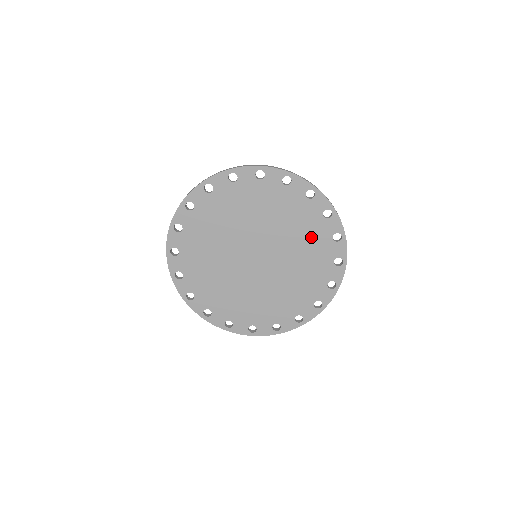
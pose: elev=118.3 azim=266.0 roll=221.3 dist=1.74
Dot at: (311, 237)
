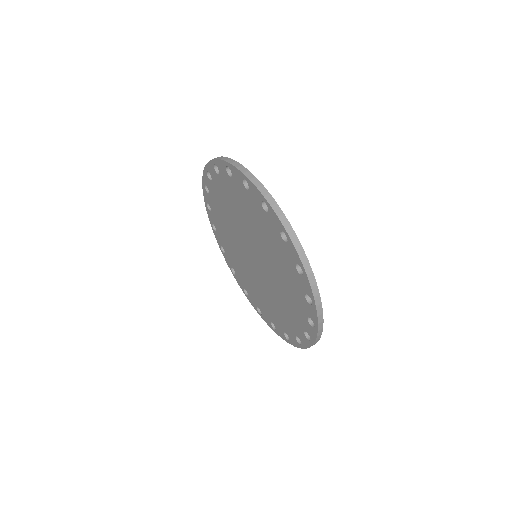
Dot at: (292, 309)
